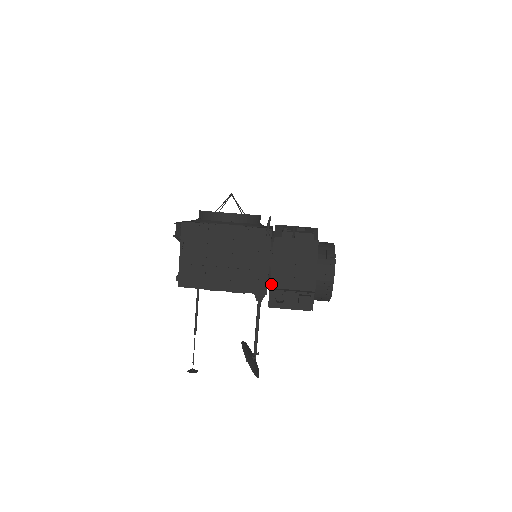
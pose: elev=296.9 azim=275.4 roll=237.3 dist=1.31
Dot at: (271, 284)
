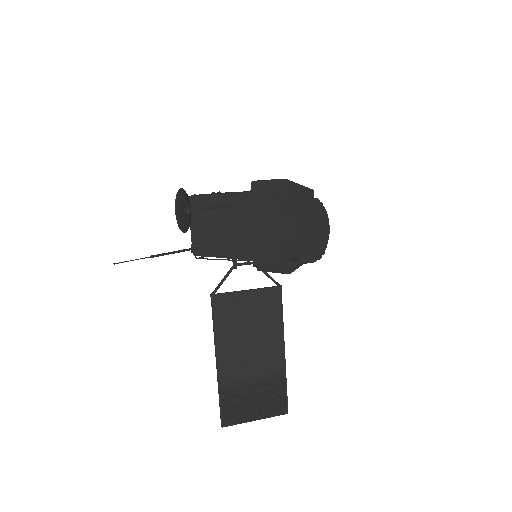
Dot at: (254, 181)
